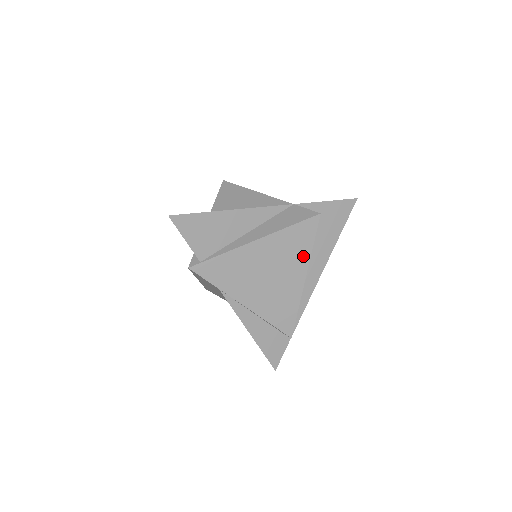
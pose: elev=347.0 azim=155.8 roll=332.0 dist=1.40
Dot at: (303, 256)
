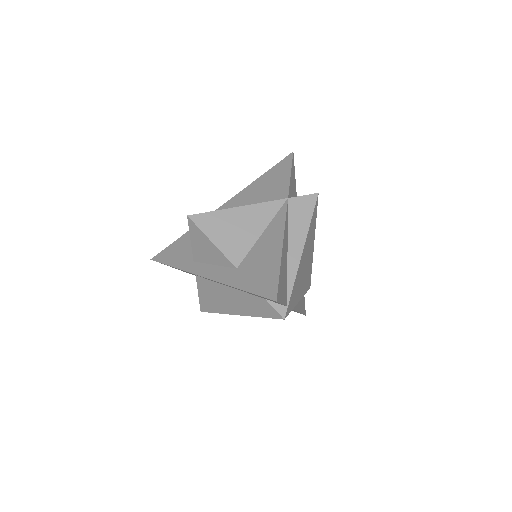
Dot at: (314, 232)
